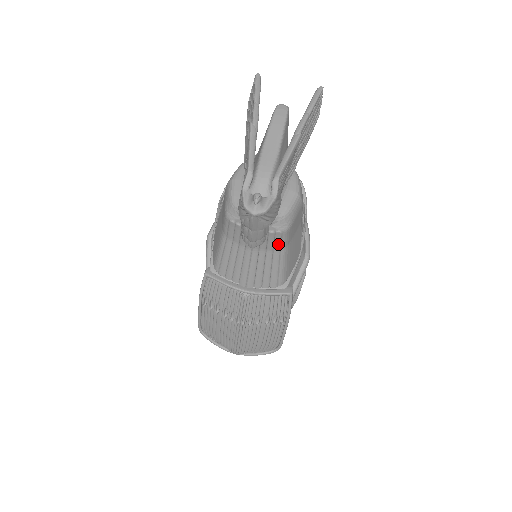
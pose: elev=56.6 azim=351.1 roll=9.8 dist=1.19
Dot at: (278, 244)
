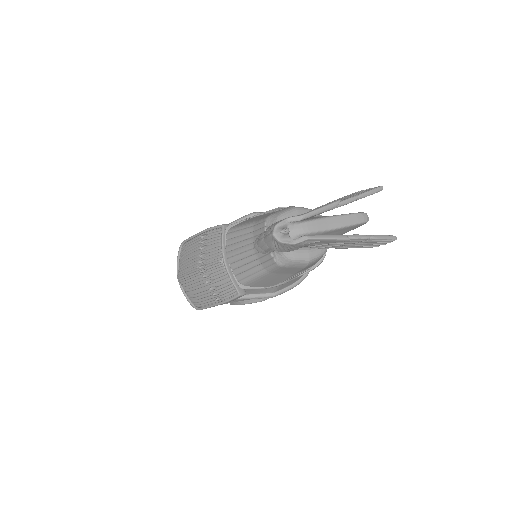
Dot at: (267, 265)
